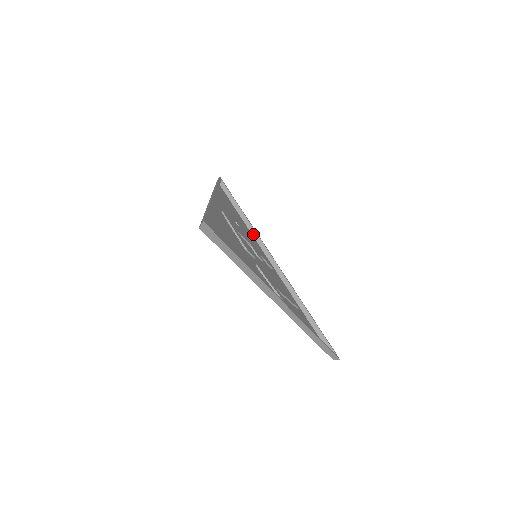
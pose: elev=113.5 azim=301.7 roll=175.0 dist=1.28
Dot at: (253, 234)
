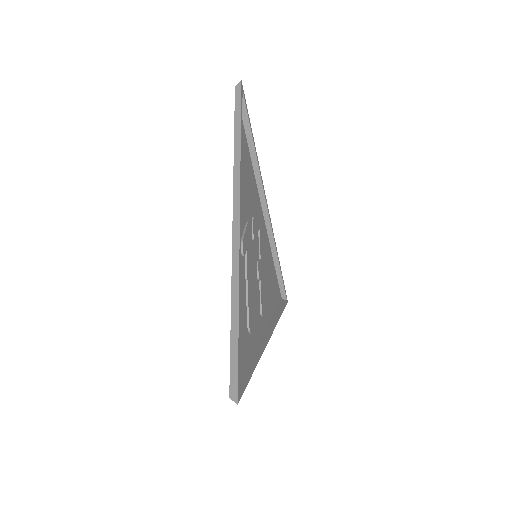
Dot at: (273, 318)
